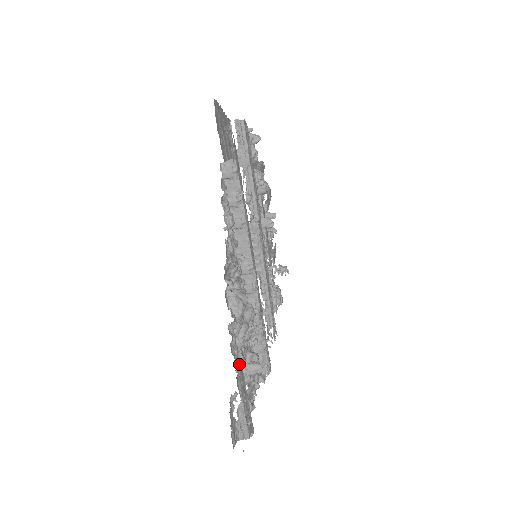
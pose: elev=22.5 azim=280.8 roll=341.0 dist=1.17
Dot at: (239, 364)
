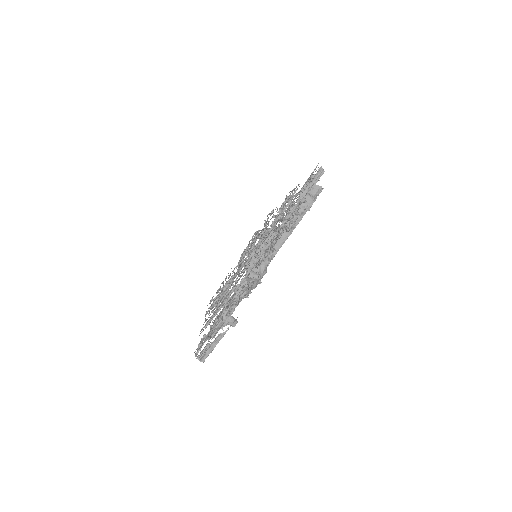
Dot at: occluded
